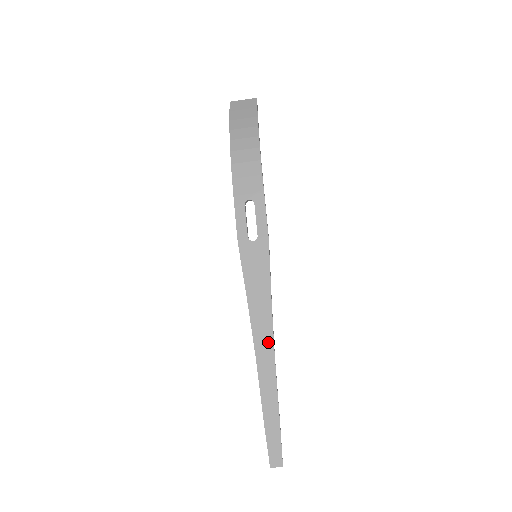
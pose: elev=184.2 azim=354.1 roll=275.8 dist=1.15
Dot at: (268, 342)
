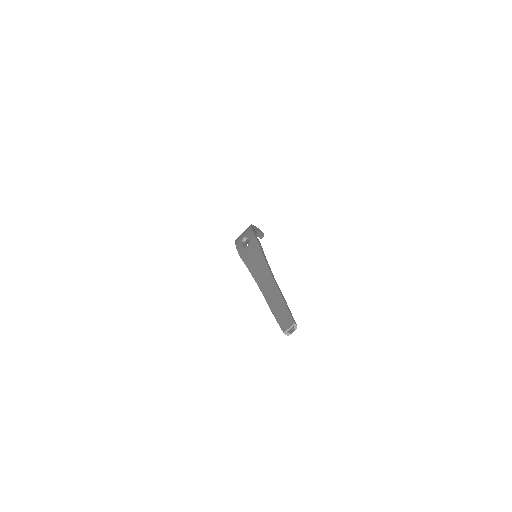
Dot at: (265, 272)
